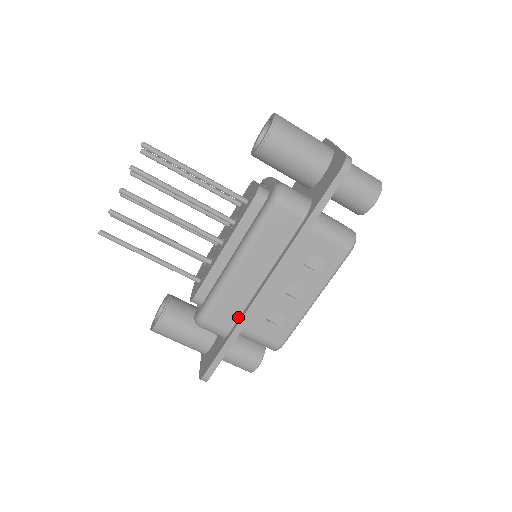
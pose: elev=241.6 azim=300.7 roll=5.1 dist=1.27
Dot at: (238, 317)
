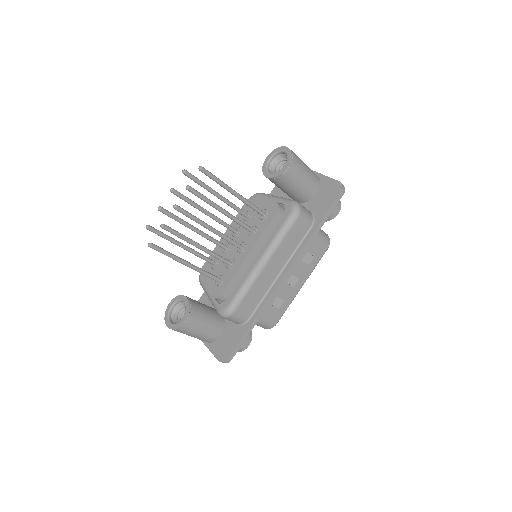
Dot at: (258, 305)
